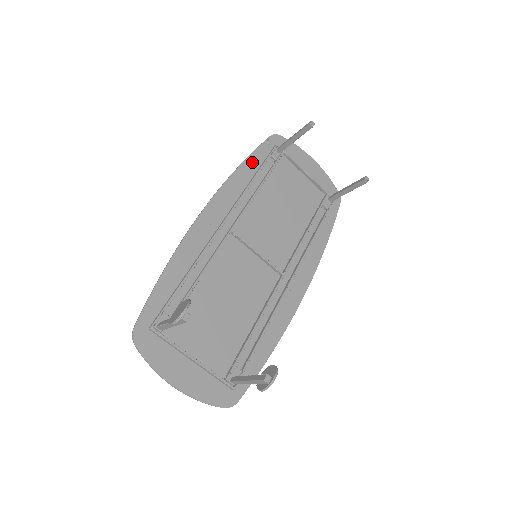
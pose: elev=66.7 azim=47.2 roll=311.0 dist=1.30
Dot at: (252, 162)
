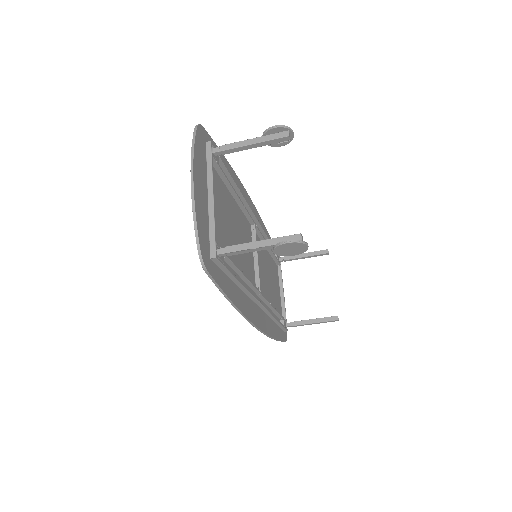
Dot at: (269, 238)
